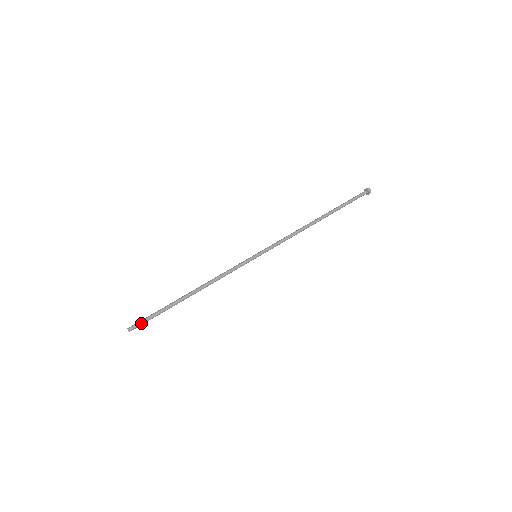
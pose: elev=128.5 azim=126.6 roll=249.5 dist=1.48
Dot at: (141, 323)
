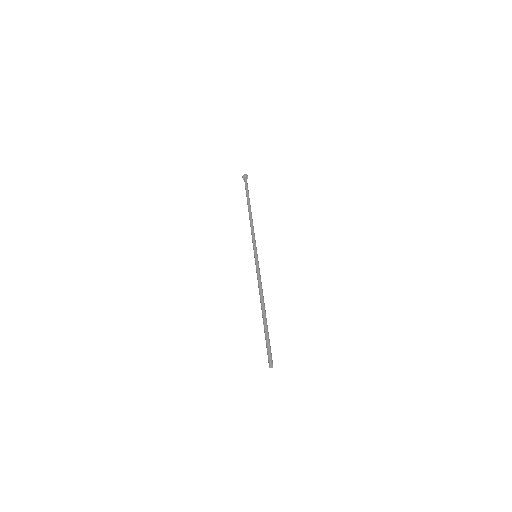
Dot at: (271, 354)
